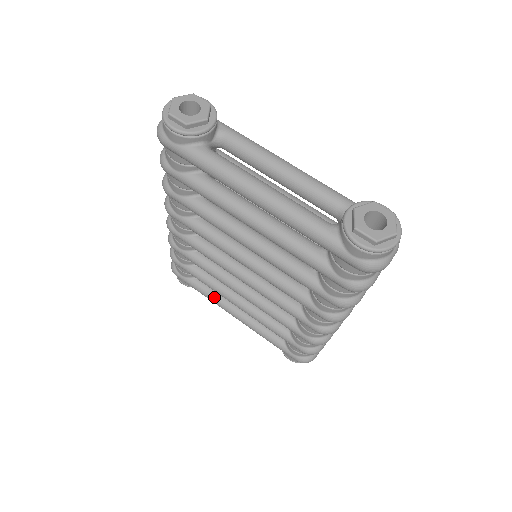
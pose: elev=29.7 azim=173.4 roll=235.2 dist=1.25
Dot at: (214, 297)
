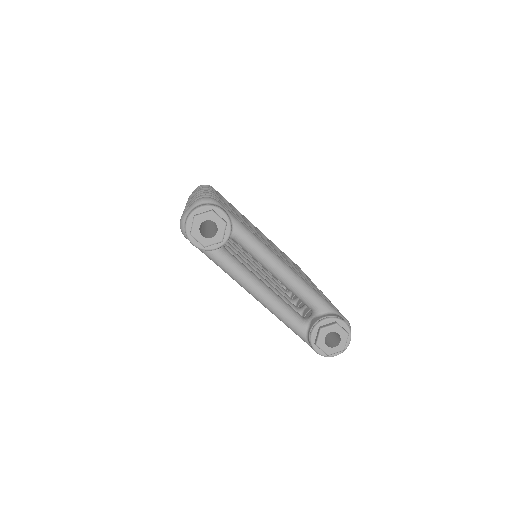
Dot at: occluded
